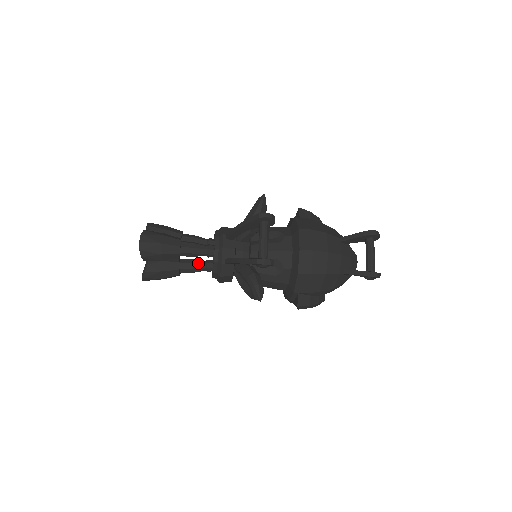
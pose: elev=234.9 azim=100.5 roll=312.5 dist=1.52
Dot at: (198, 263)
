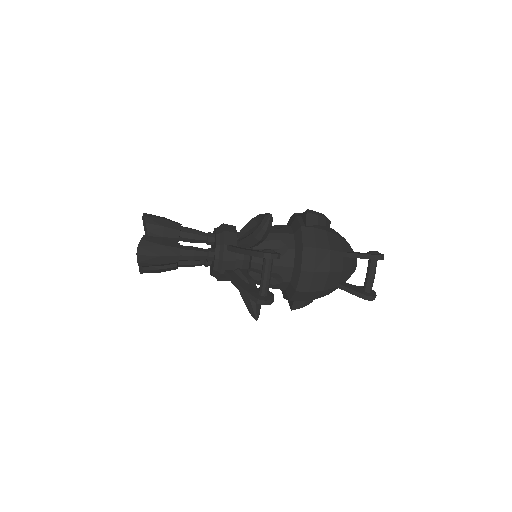
Dot at: occluded
